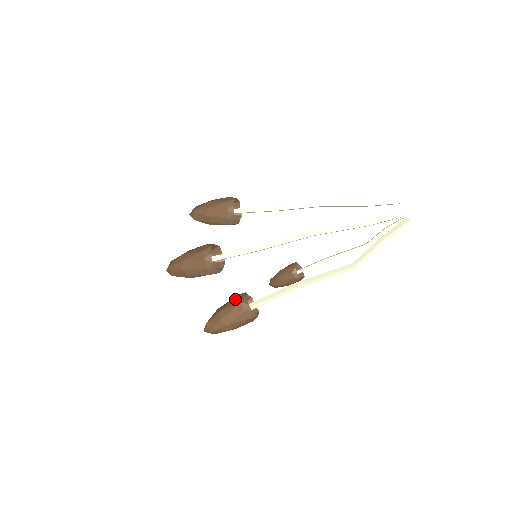
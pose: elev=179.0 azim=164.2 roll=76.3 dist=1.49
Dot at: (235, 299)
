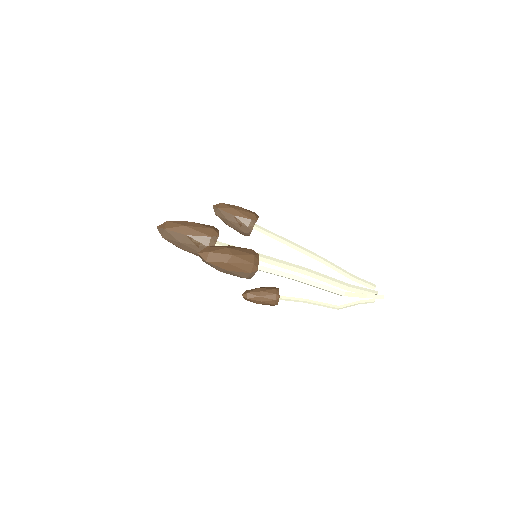
Dot at: occluded
